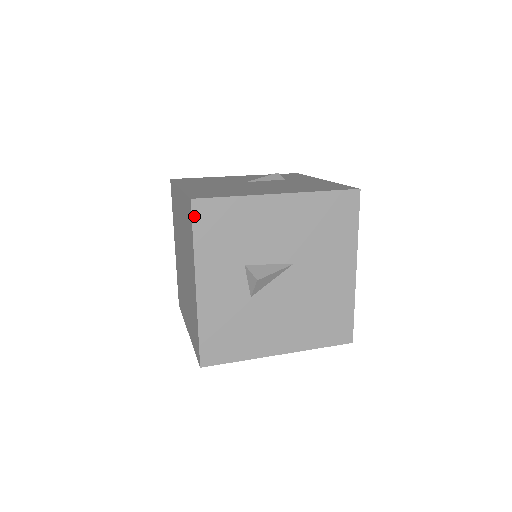
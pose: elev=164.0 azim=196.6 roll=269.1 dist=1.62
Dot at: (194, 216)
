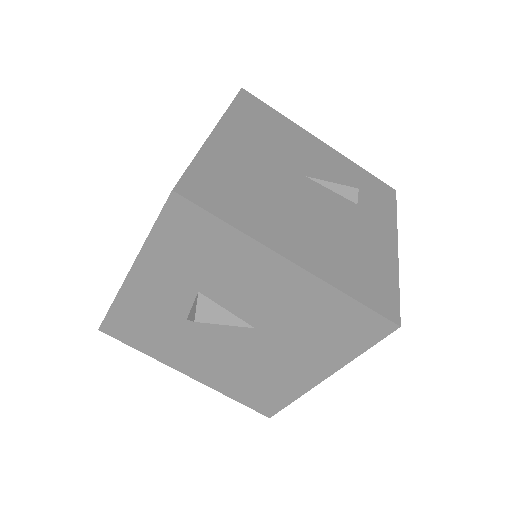
Dot at: (166, 210)
